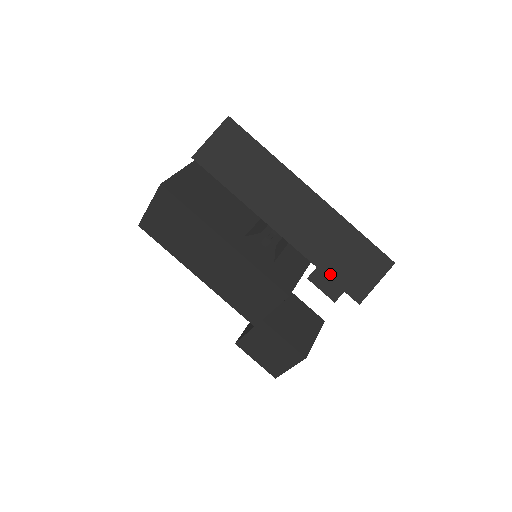
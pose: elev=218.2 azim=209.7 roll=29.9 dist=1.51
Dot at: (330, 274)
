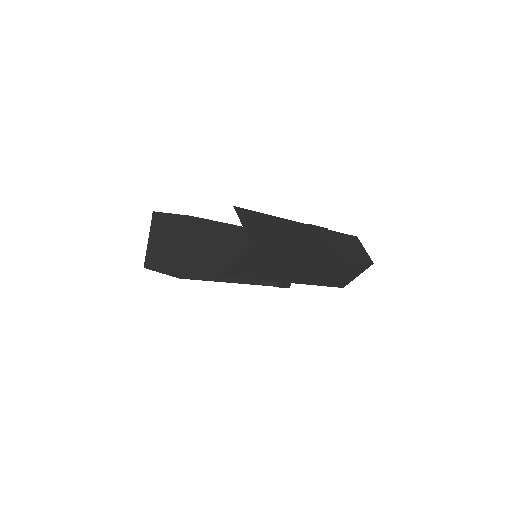
Dot at: (326, 285)
